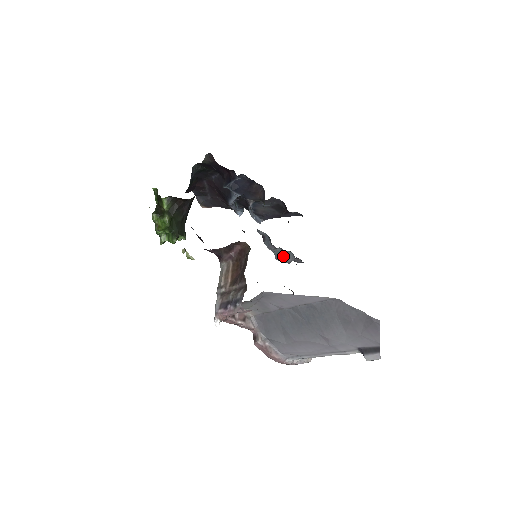
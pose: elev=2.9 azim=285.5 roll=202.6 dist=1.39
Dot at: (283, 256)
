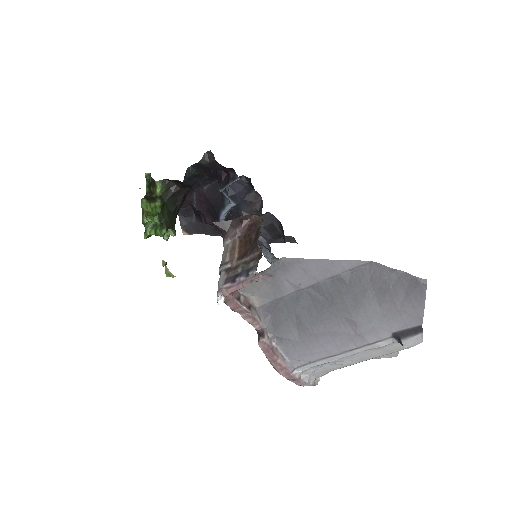
Dot at: occluded
